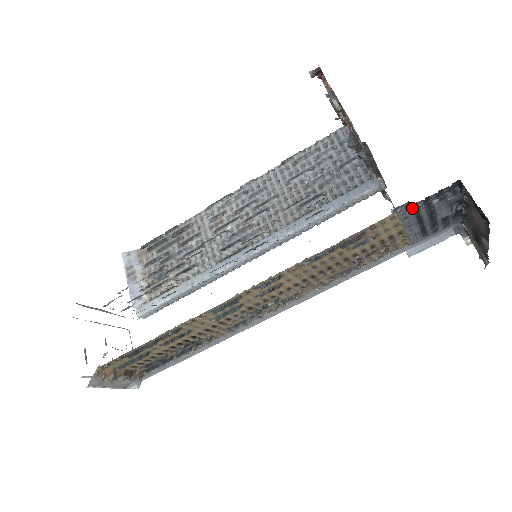
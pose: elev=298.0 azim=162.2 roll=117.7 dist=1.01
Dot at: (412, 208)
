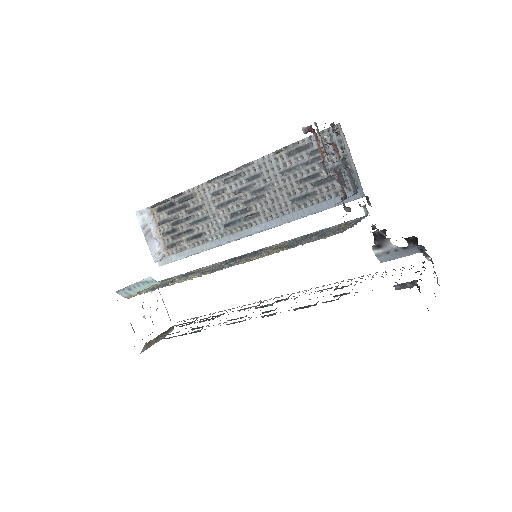
Dot at: occluded
